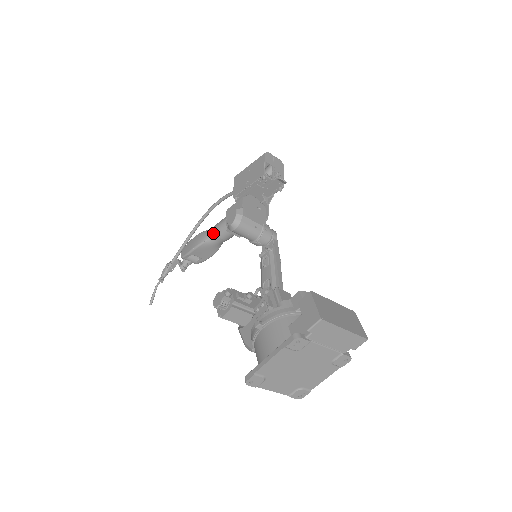
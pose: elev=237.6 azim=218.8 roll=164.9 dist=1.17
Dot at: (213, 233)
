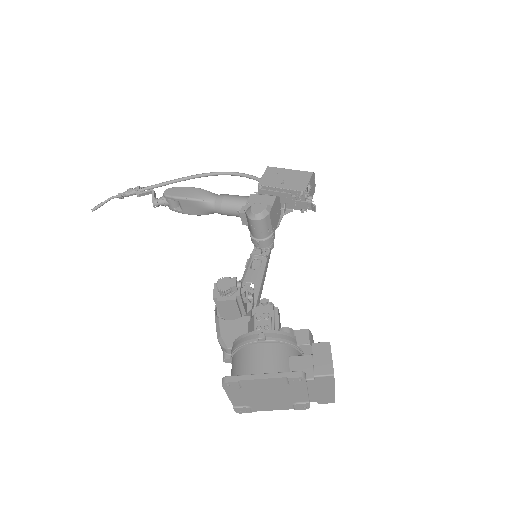
Dot at: (217, 200)
